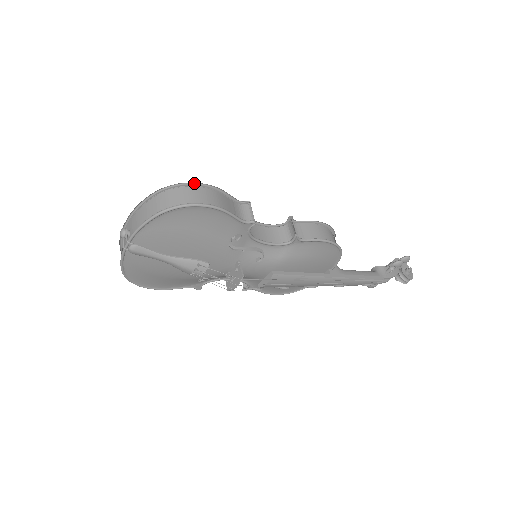
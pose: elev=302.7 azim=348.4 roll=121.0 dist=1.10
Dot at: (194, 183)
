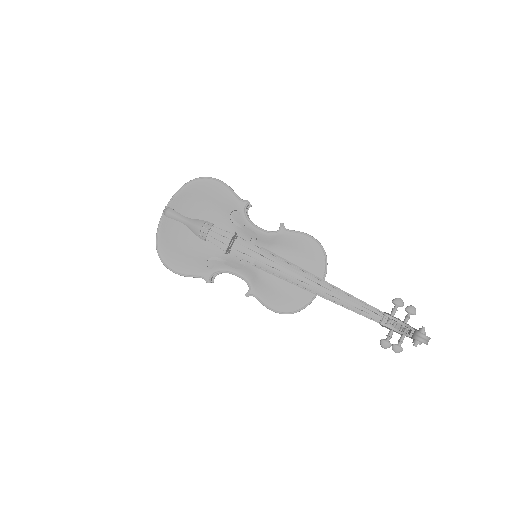
Dot at: occluded
